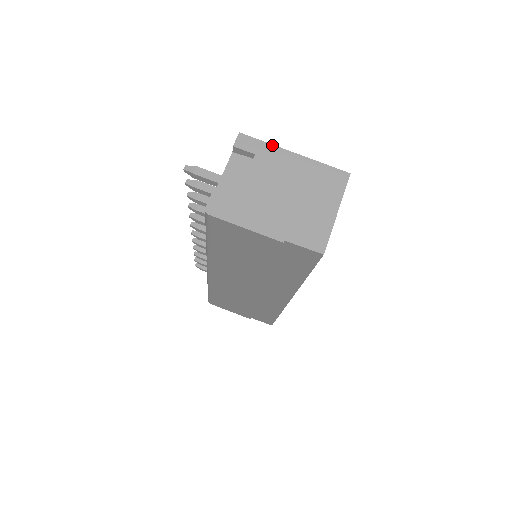
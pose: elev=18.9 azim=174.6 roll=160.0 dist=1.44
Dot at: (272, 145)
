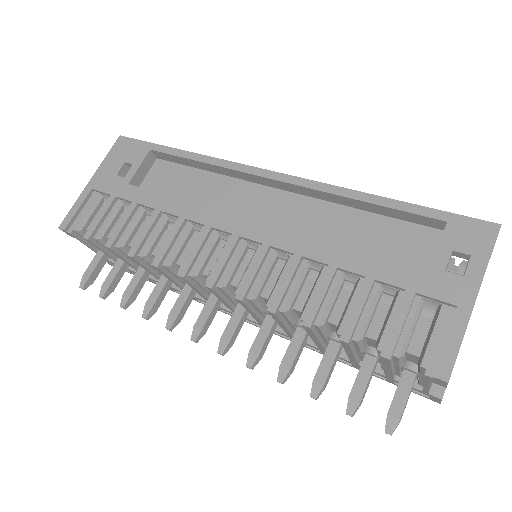
Dot at: occluded
